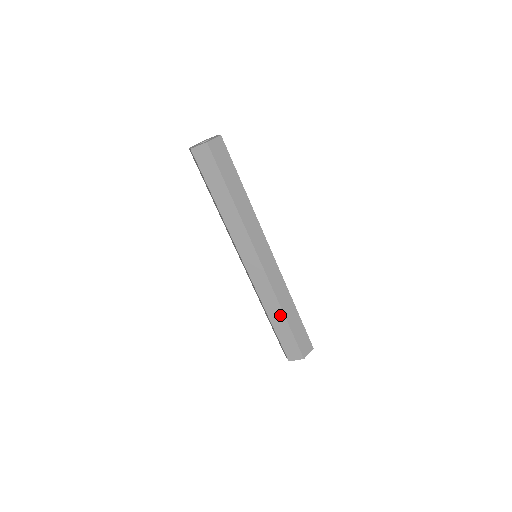
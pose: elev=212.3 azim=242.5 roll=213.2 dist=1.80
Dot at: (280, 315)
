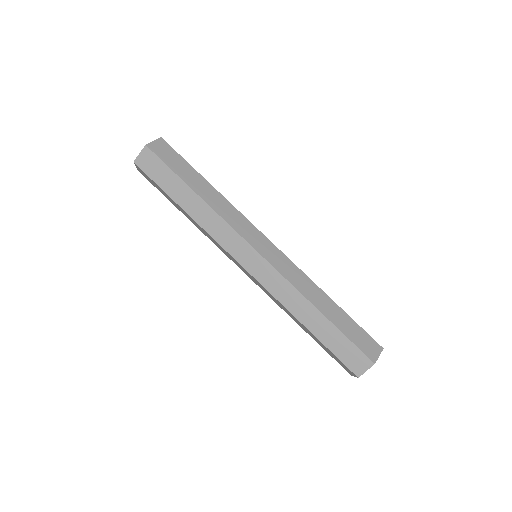
Dot at: (302, 325)
